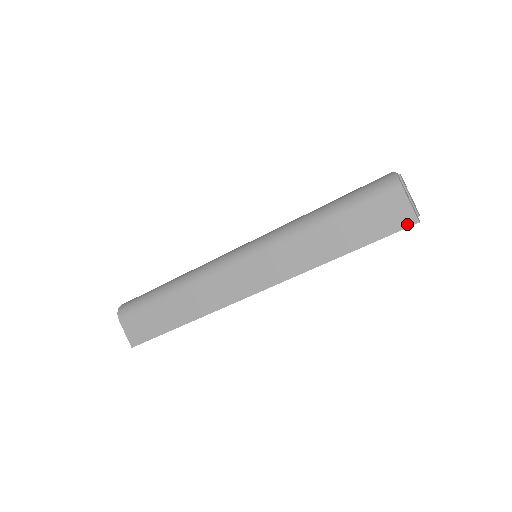
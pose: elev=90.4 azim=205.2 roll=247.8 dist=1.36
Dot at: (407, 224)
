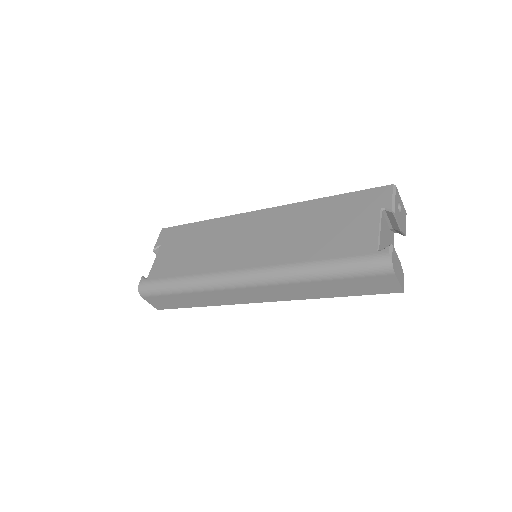
Dot at: (393, 292)
